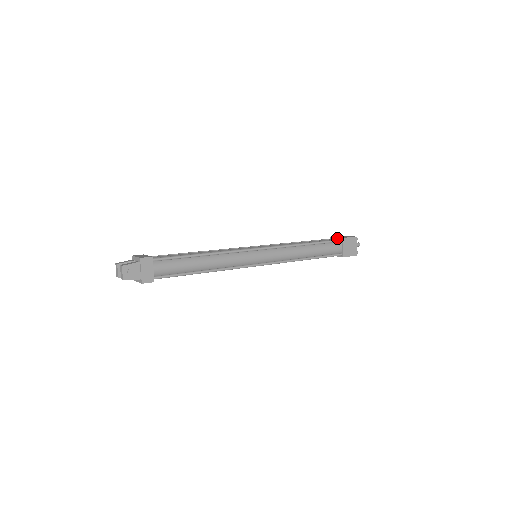
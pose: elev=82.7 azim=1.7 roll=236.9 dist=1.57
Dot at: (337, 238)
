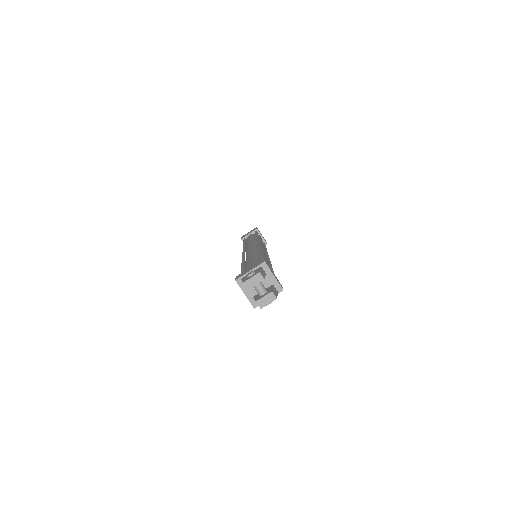
Dot at: (263, 238)
